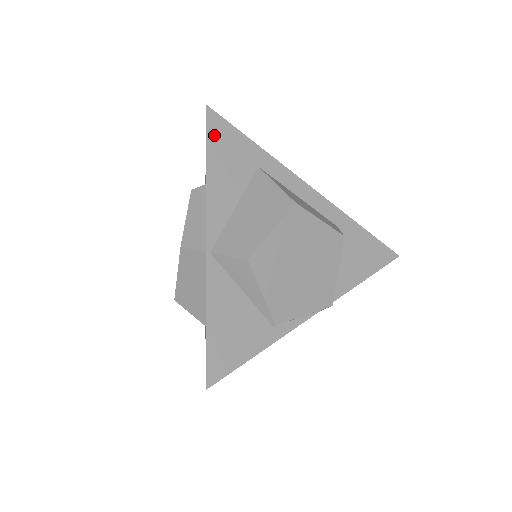
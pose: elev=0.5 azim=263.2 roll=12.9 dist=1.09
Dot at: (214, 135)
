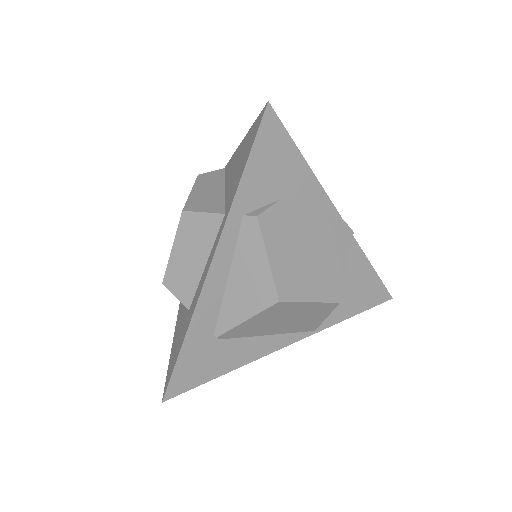
Dot at: occluded
